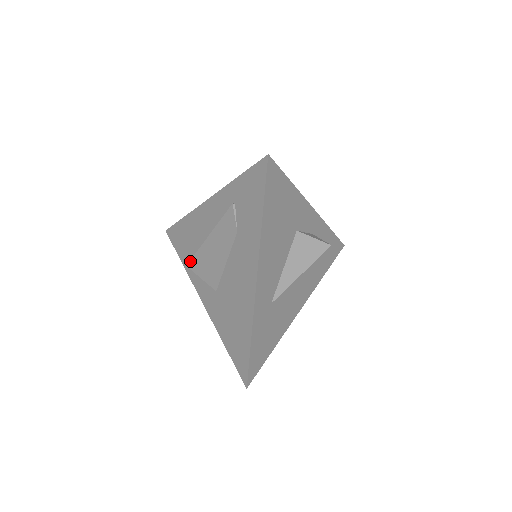
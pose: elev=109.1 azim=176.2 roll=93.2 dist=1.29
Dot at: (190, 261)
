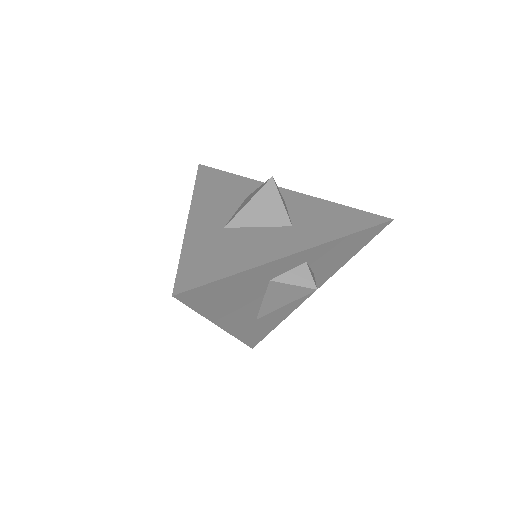
Dot at: occluded
